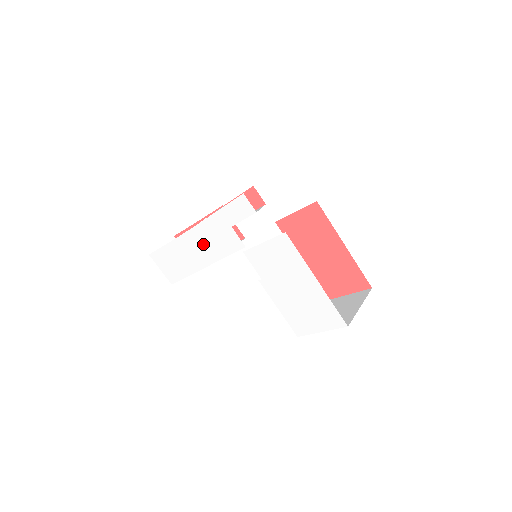
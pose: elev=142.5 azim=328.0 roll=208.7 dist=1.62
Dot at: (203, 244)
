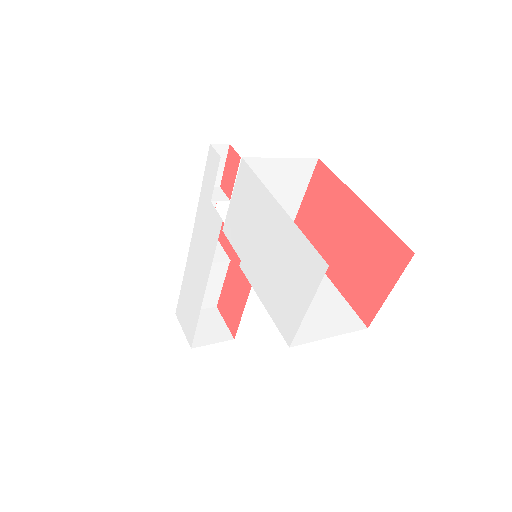
Dot at: (200, 253)
